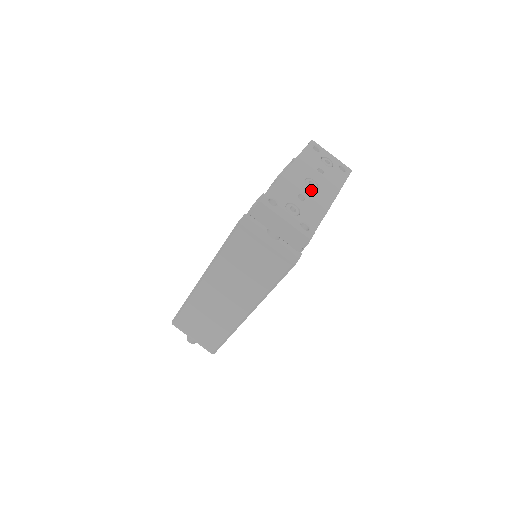
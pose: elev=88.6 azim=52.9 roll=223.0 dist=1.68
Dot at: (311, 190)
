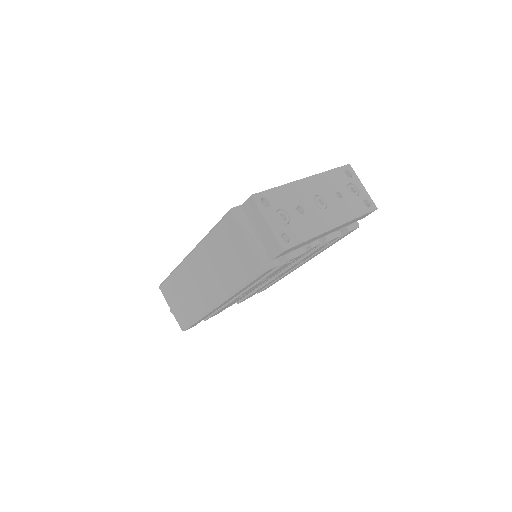
Dot at: (316, 208)
